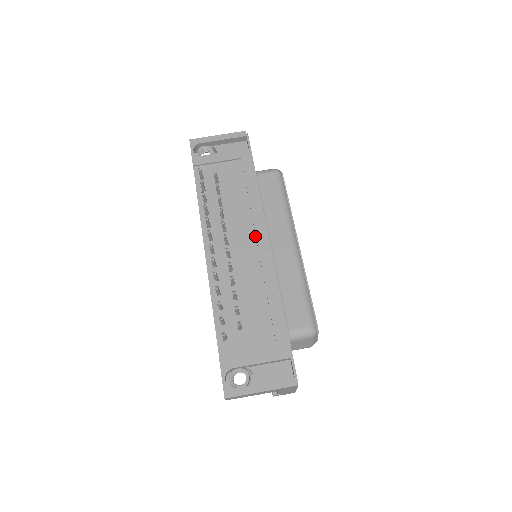
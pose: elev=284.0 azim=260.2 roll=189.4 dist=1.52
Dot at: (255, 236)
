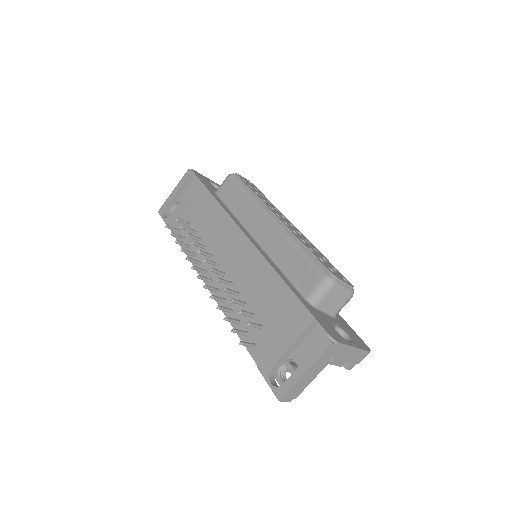
Dot at: (234, 241)
